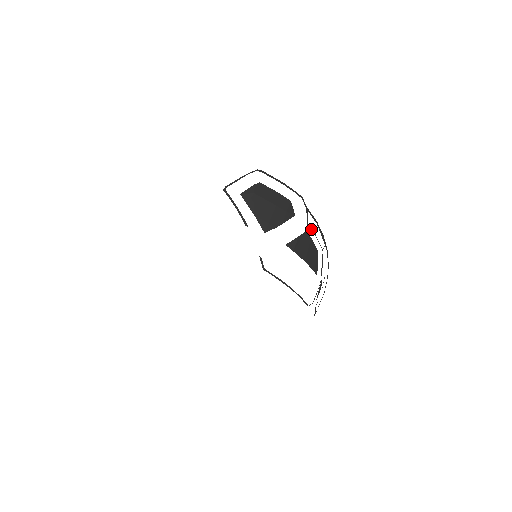
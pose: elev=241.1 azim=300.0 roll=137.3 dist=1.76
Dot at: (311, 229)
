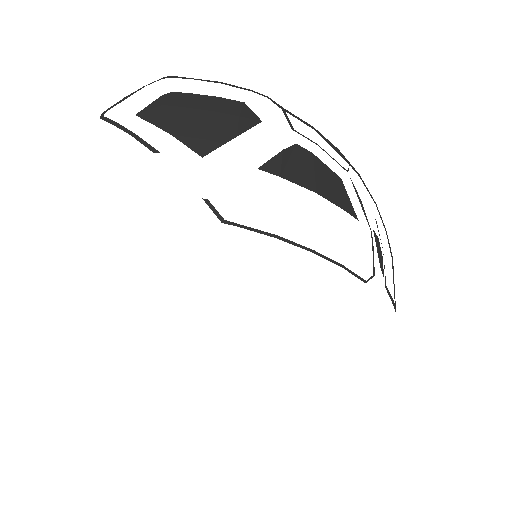
Dot at: occluded
